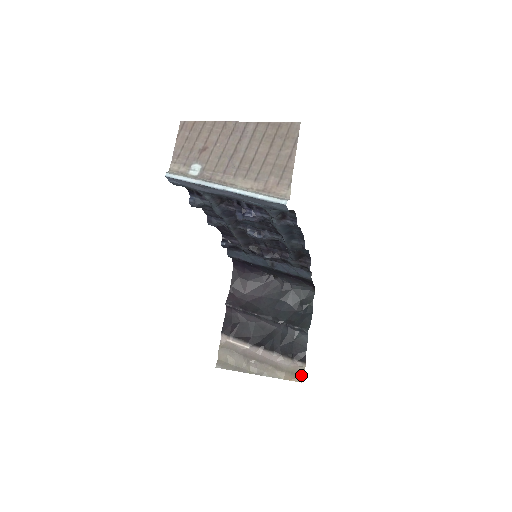
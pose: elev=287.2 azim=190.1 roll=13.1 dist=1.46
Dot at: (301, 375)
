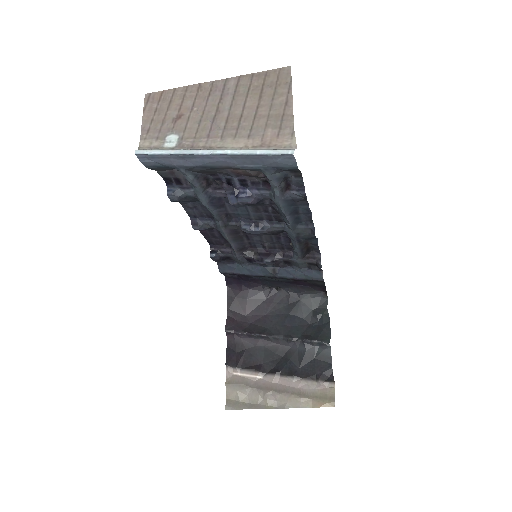
Dot at: (332, 398)
